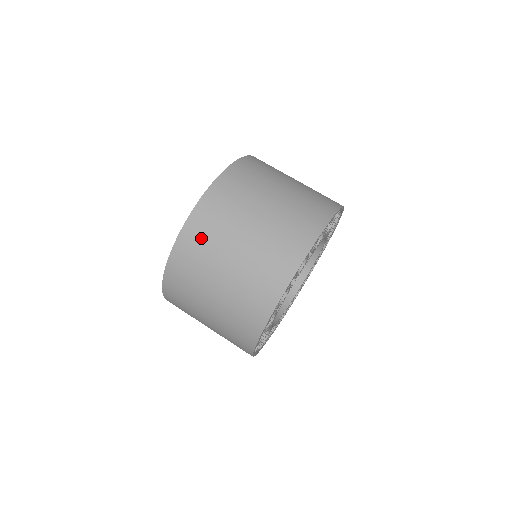
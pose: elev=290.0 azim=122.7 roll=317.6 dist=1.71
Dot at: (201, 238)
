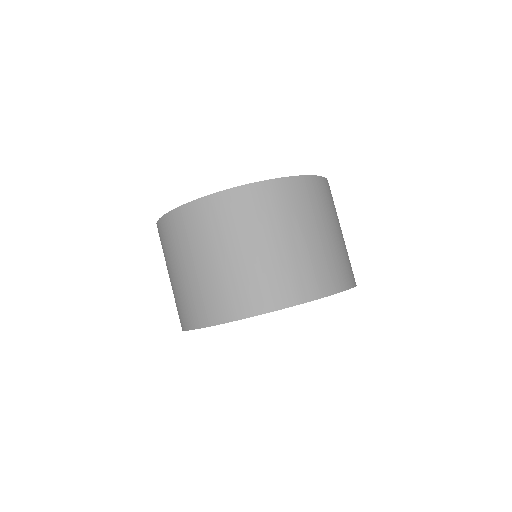
Dot at: (268, 204)
